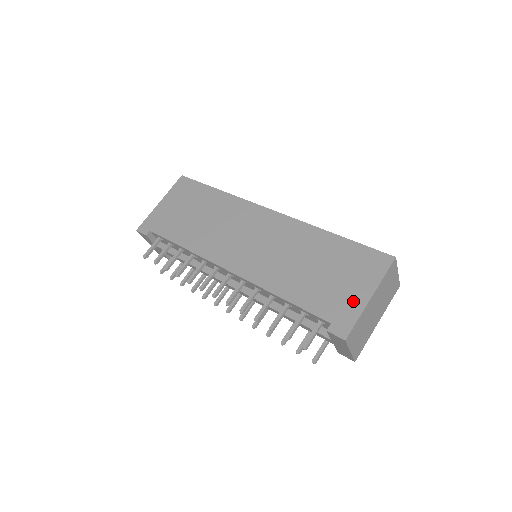
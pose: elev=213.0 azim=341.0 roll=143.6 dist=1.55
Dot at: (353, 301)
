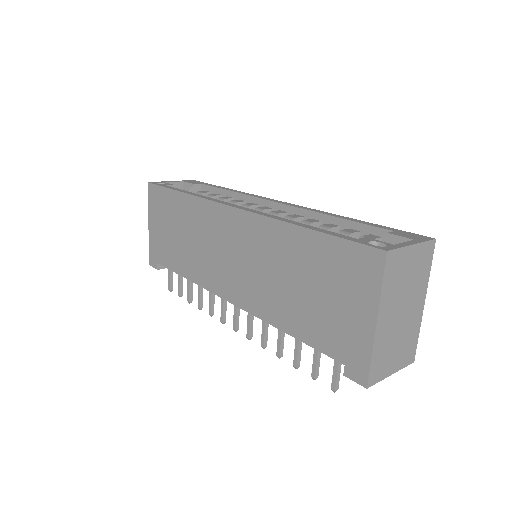
Dot at: (357, 331)
